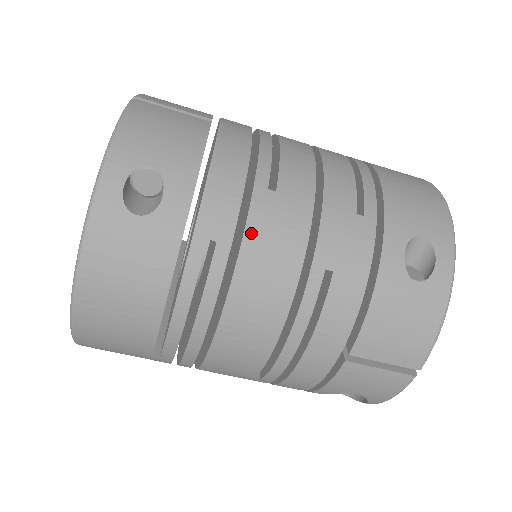
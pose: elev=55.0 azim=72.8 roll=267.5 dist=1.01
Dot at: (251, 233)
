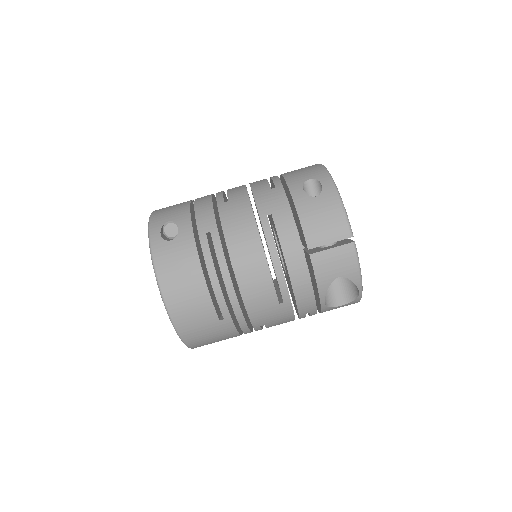
Dot at: (224, 220)
